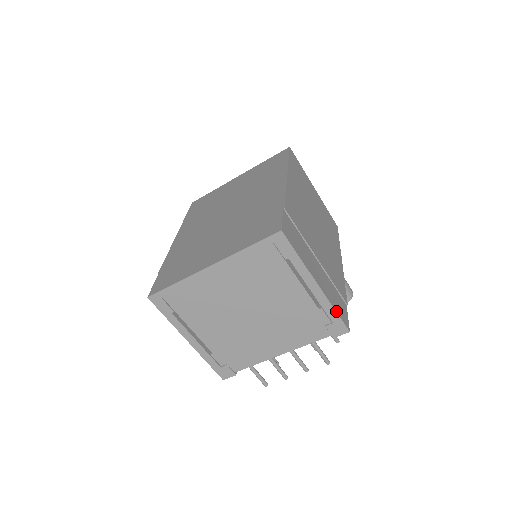
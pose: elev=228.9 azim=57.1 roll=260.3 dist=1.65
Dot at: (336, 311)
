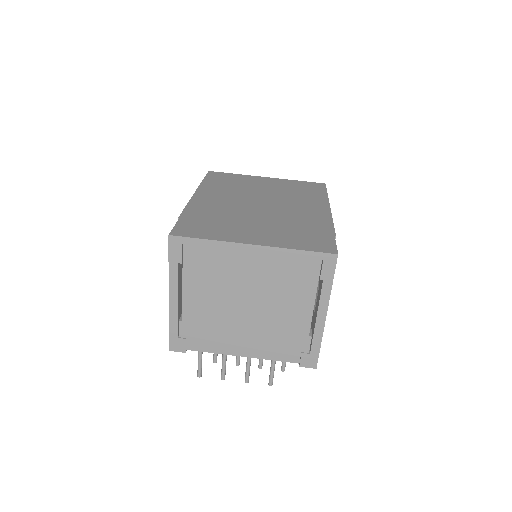
Dot at: occluded
